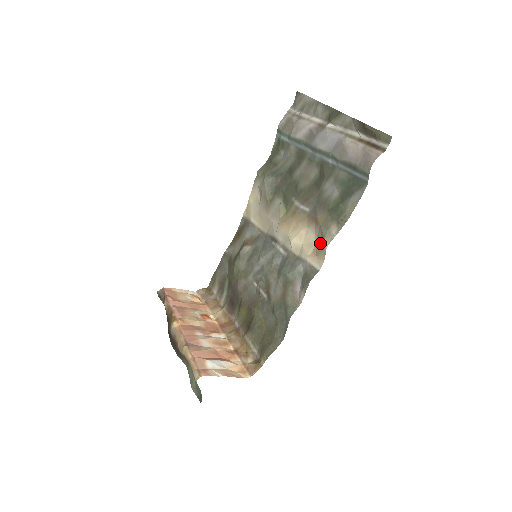
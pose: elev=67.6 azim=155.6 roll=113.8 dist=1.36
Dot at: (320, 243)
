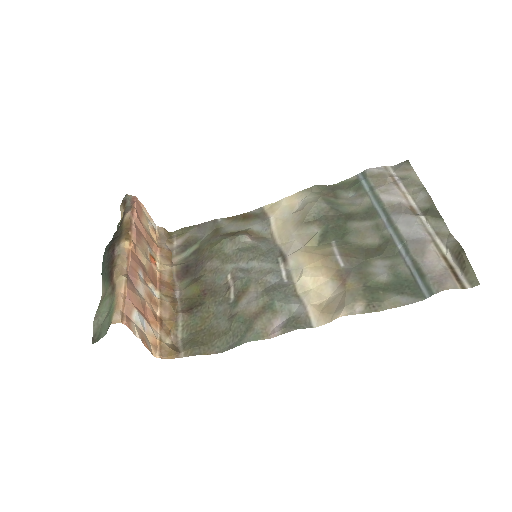
Dot at: (334, 305)
